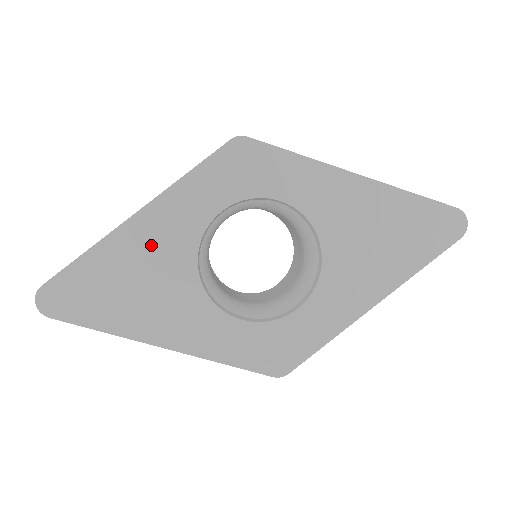
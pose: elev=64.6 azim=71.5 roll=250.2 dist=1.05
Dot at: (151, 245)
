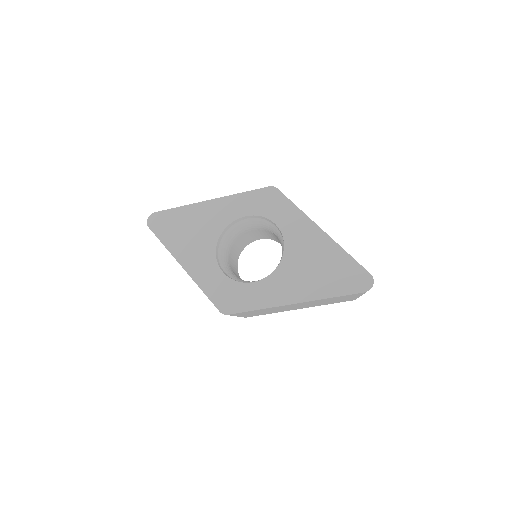
Dot at: (207, 216)
